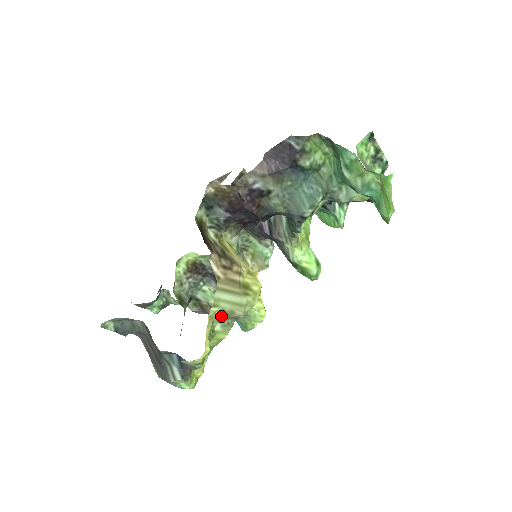
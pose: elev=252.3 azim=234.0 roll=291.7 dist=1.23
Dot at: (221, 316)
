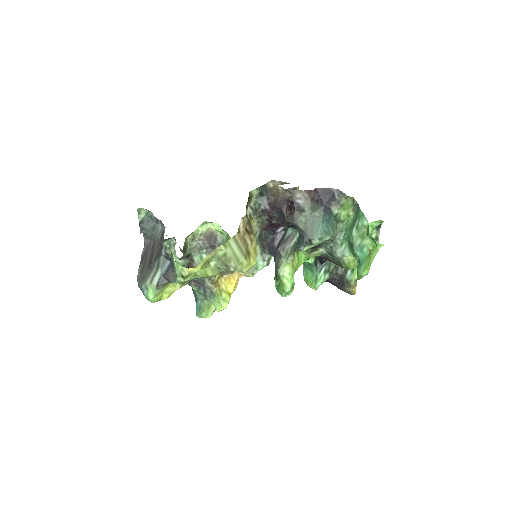
Dot at: (221, 258)
